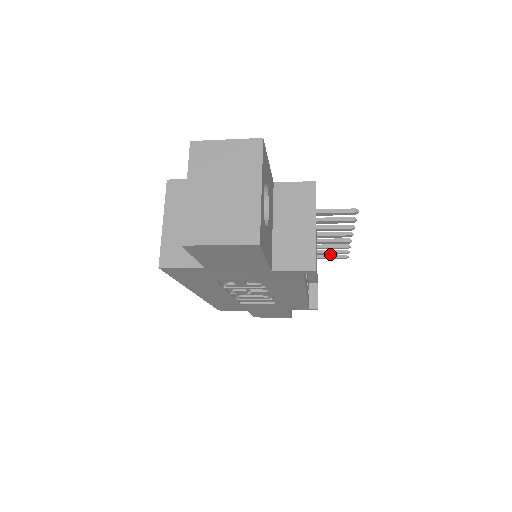
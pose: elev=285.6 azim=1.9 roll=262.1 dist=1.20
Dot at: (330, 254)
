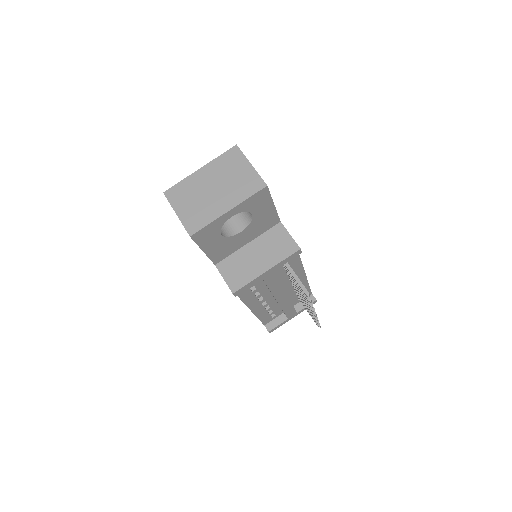
Dot at: (308, 311)
